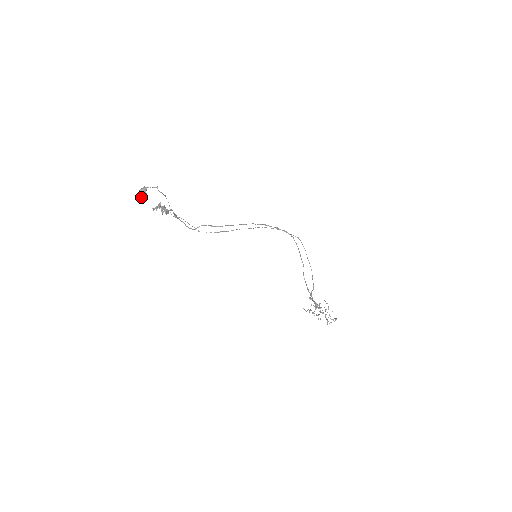
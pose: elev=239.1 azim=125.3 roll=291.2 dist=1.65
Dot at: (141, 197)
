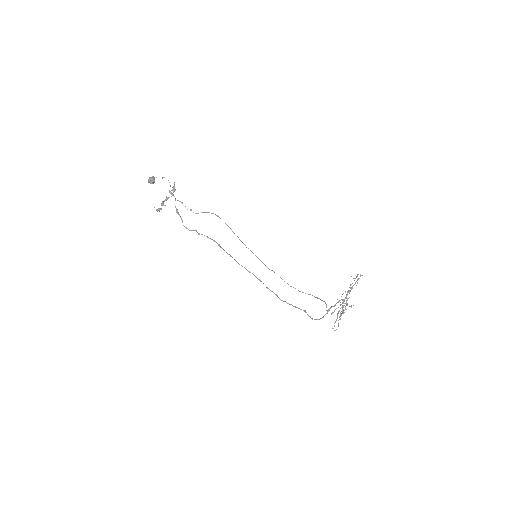
Dot at: (152, 176)
